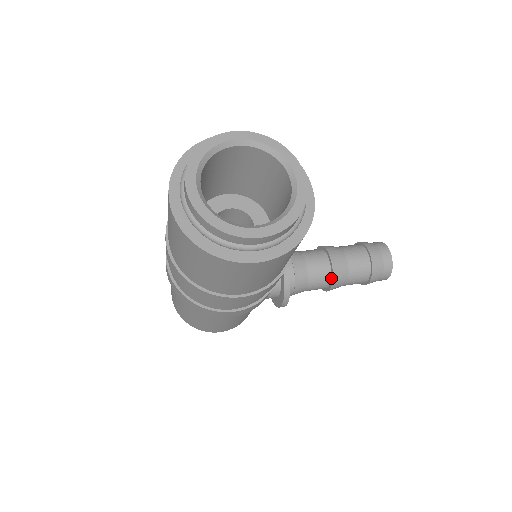
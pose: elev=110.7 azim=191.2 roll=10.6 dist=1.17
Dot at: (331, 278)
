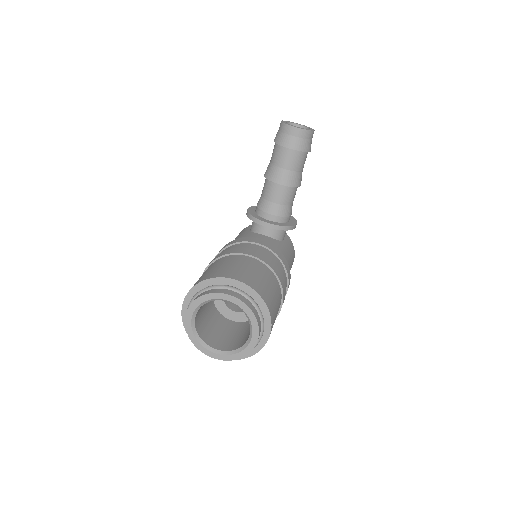
Dot at: (293, 187)
